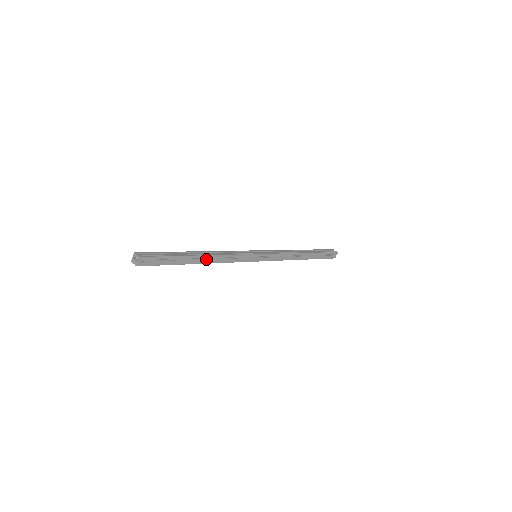
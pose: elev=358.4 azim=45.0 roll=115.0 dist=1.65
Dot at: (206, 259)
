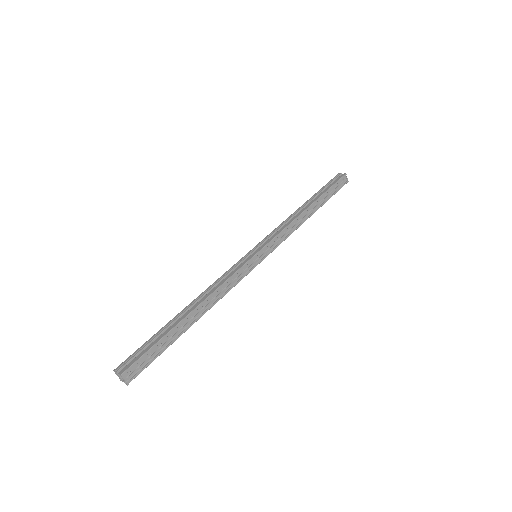
Dot at: (200, 312)
